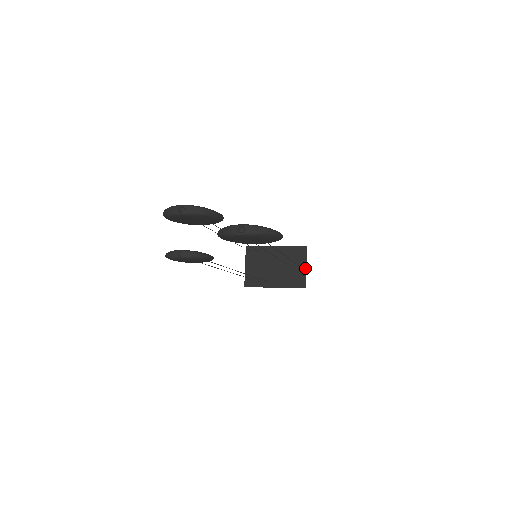
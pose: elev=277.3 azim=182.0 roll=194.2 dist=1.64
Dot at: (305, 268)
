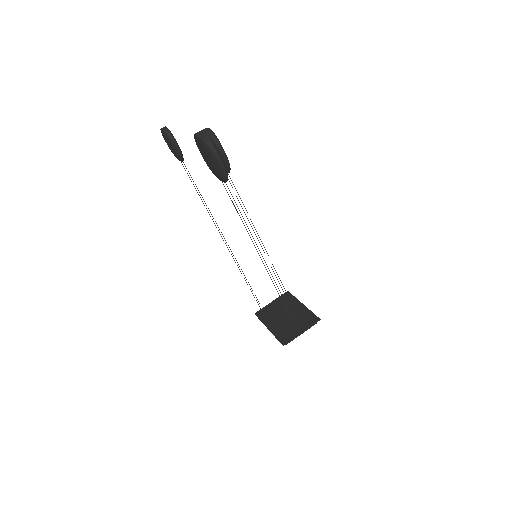
Dot at: (300, 332)
